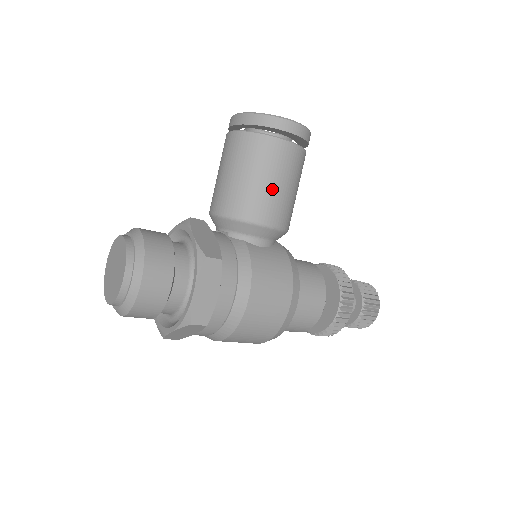
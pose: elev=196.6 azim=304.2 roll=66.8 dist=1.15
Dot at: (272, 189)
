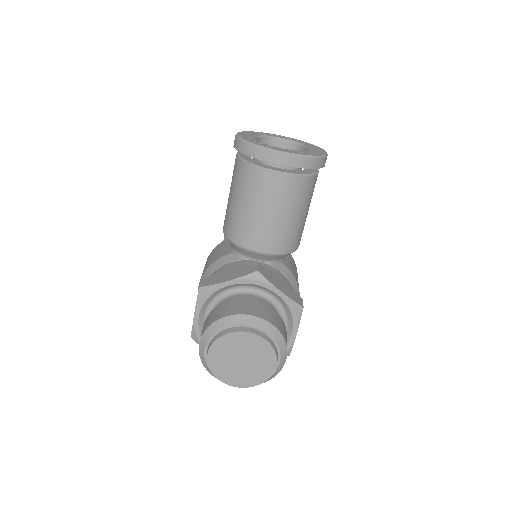
Dot at: occluded
